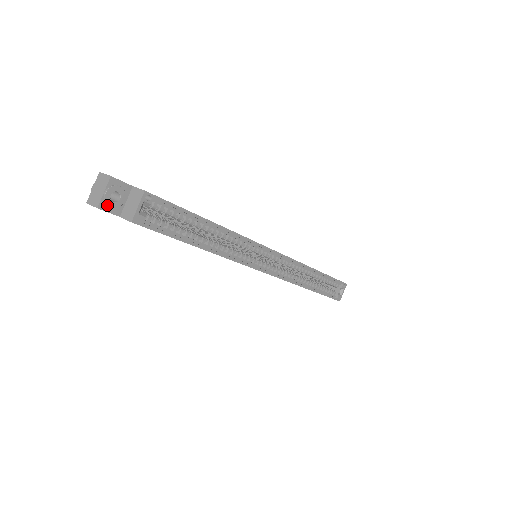
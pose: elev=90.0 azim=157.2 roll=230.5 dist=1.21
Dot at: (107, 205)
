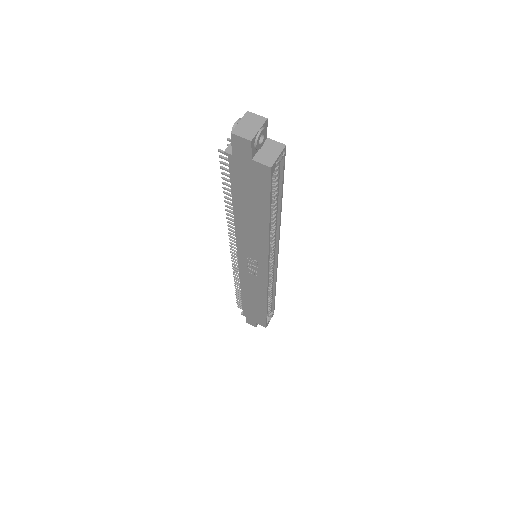
Dot at: (255, 143)
